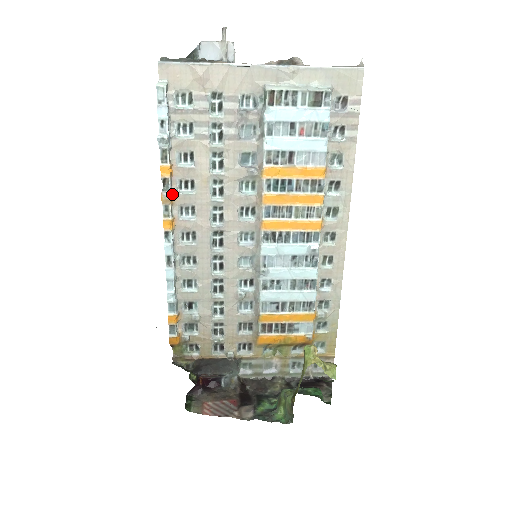
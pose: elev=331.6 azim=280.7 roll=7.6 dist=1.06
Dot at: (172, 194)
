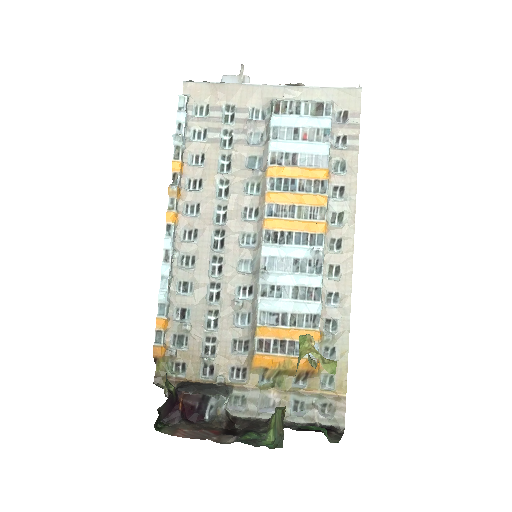
Dot at: (180, 190)
